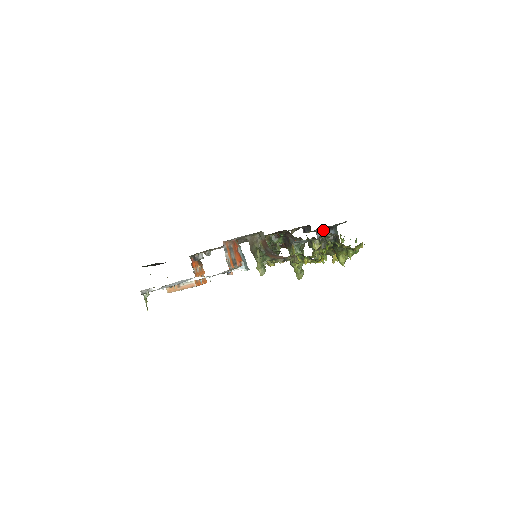
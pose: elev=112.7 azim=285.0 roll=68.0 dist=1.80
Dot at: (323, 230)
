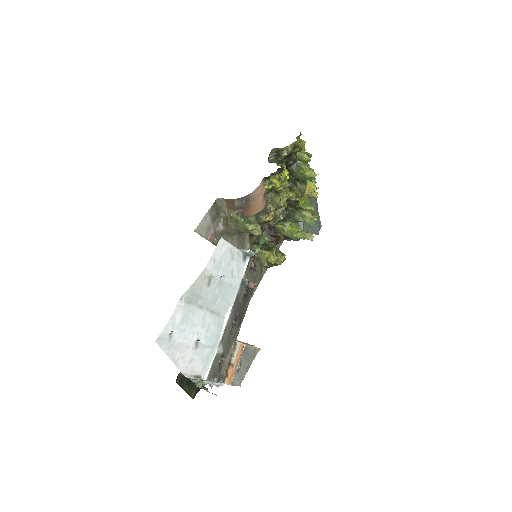
Dot at: occluded
